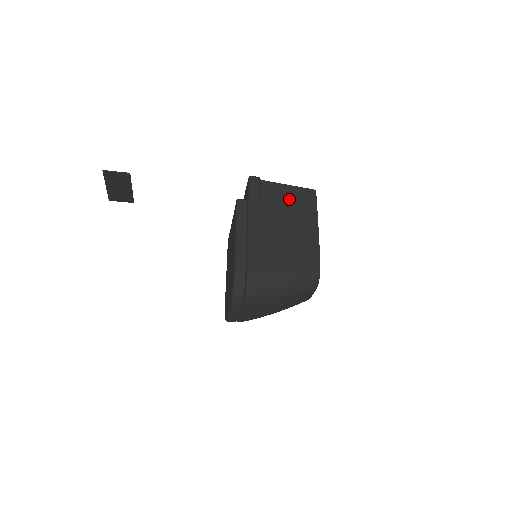
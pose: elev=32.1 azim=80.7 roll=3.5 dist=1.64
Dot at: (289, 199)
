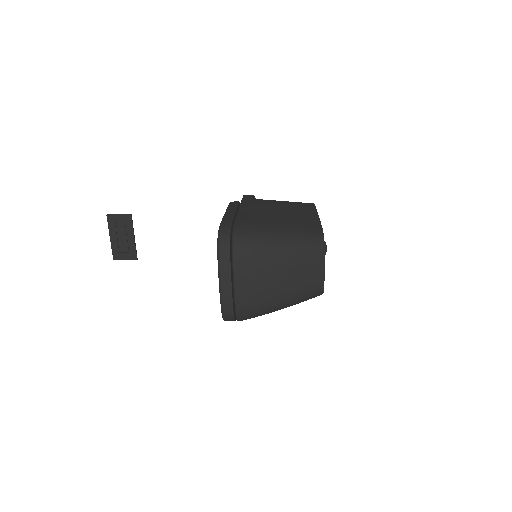
Dot at: occluded
